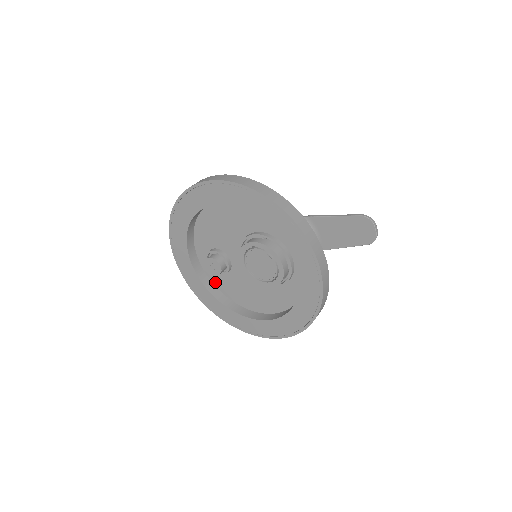
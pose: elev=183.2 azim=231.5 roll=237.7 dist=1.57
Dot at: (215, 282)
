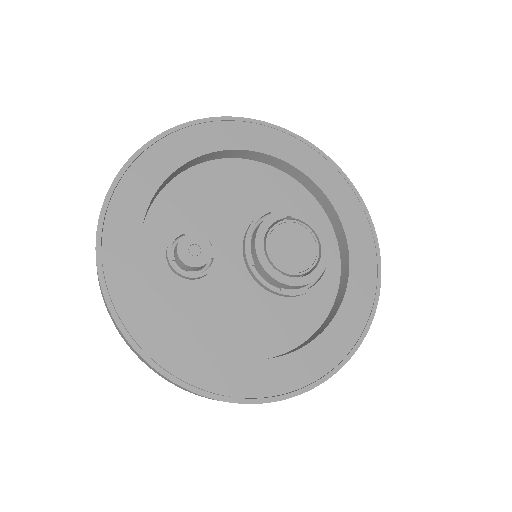
Dot at: (160, 300)
